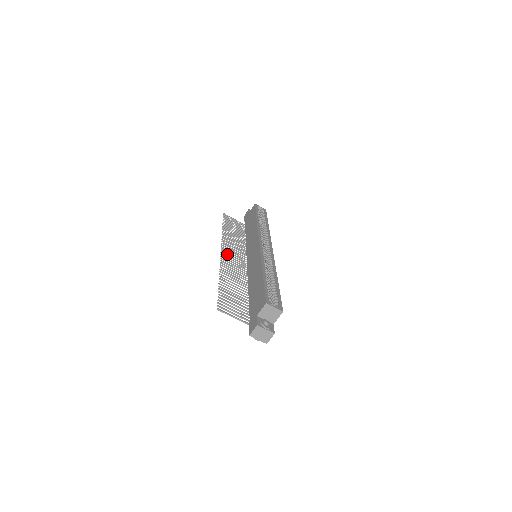
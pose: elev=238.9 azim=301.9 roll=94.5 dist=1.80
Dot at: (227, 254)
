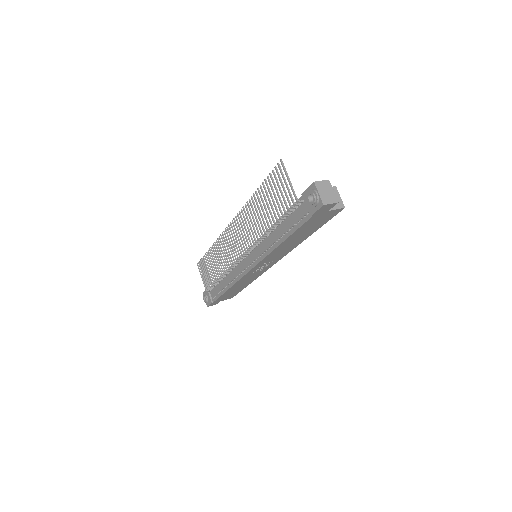
Dot at: (231, 232)
